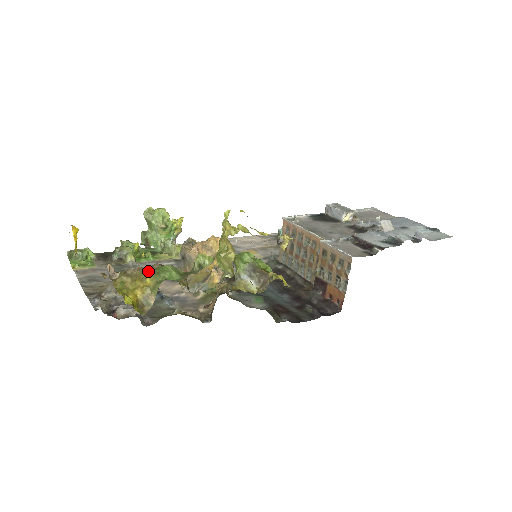
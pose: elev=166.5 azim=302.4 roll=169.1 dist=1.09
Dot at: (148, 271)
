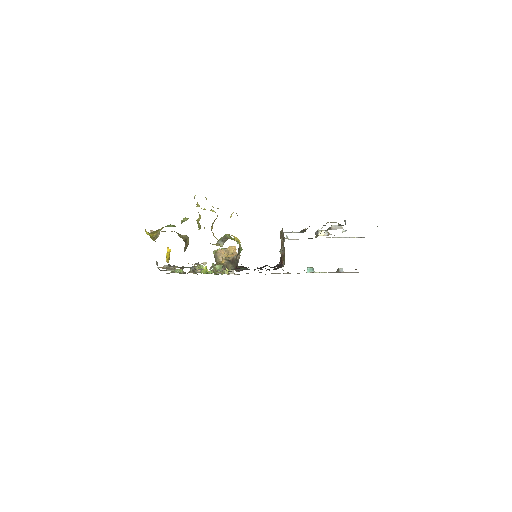
Dot at: occluded
